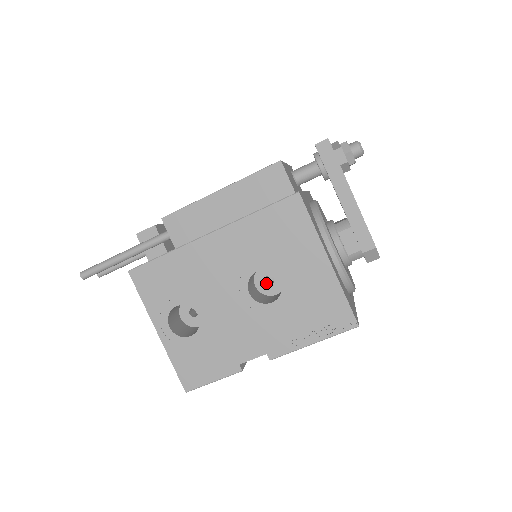
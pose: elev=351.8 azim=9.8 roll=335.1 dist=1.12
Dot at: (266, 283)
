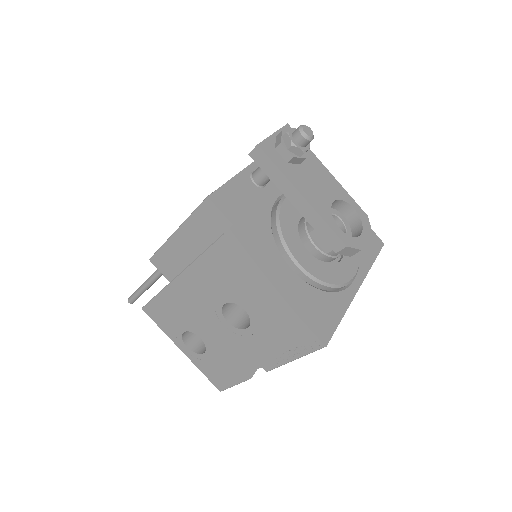
Dot at: occluded
